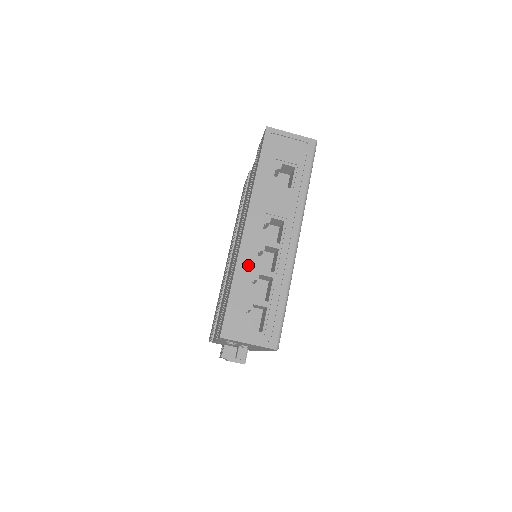
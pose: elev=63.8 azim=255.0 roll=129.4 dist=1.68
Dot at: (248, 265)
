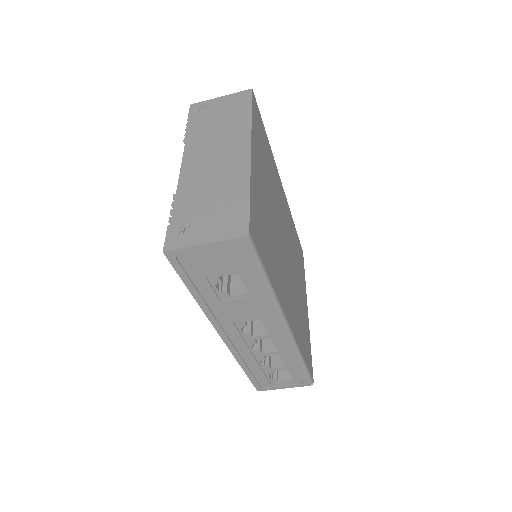
Dot at: (248, 356)
